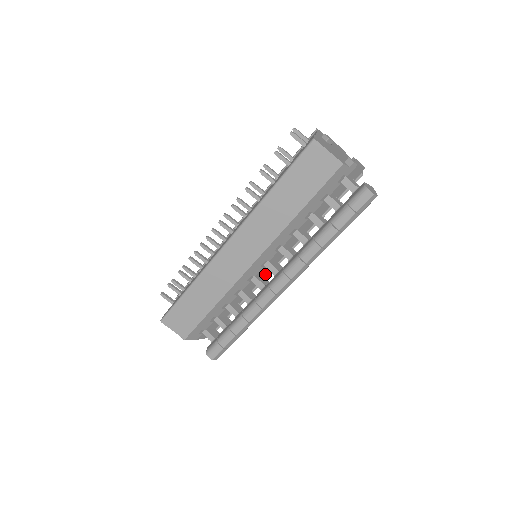
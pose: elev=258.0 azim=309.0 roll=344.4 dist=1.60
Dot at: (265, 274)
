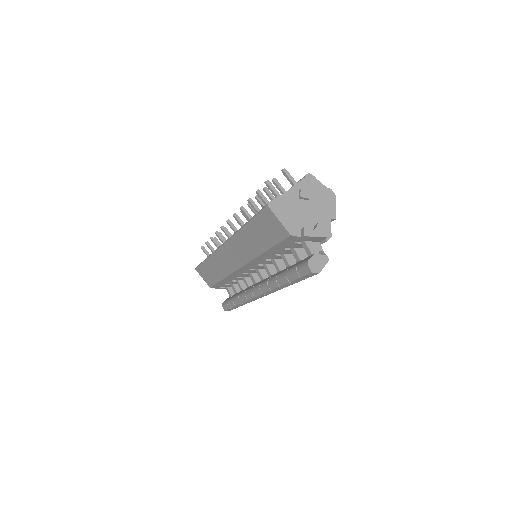
Dot at: occluded
